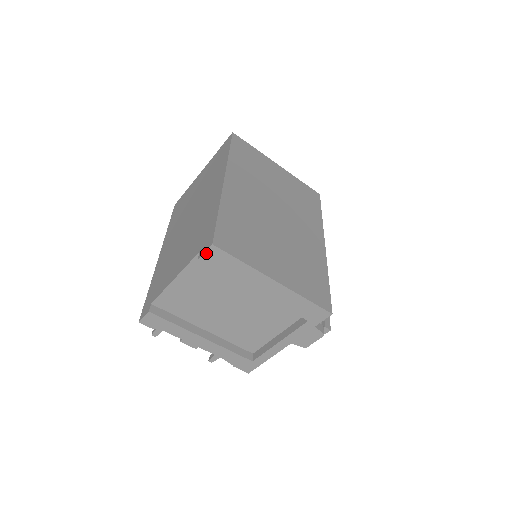
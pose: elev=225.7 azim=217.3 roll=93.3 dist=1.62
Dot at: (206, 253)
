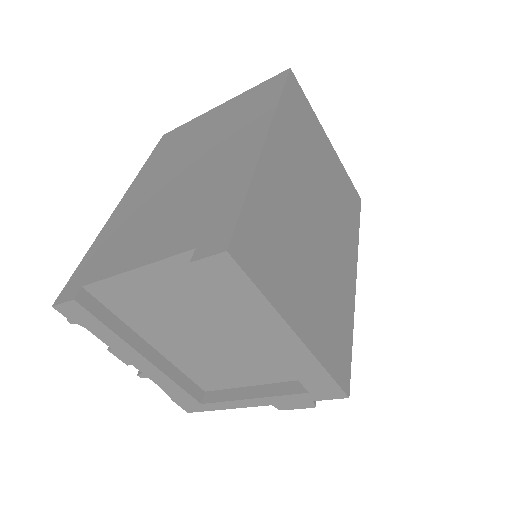
Dot at: (209, 259)
